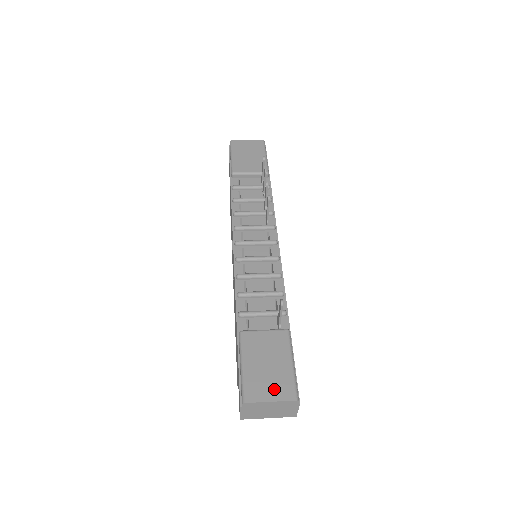
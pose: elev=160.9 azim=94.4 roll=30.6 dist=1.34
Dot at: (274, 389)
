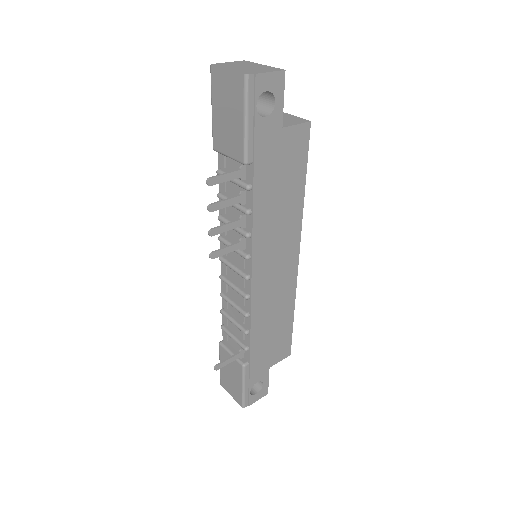
Dot at: (232, 392)
